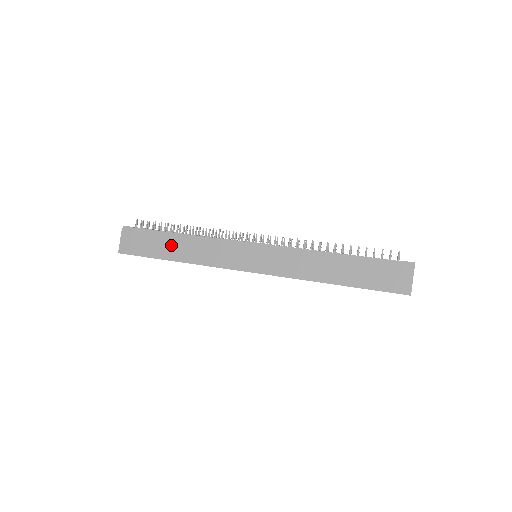
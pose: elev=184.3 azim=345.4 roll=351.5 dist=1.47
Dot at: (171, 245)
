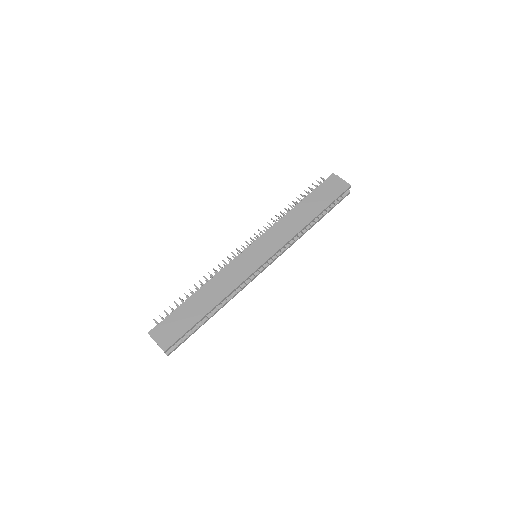
Dot at: (197, 304)
